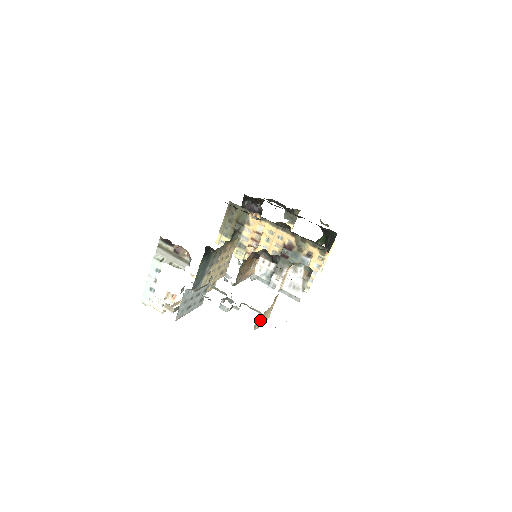
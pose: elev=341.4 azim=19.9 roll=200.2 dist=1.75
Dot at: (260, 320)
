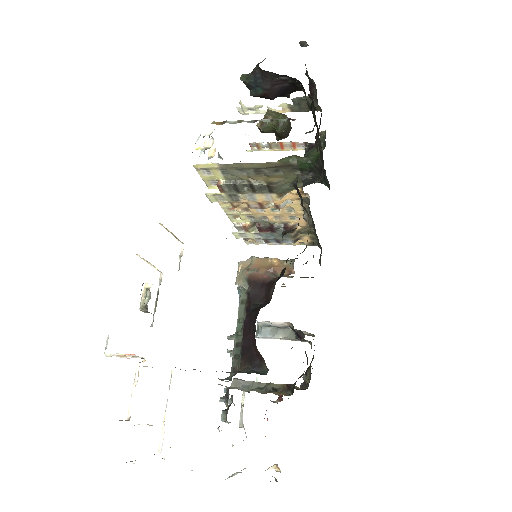
Dot at: occluded
